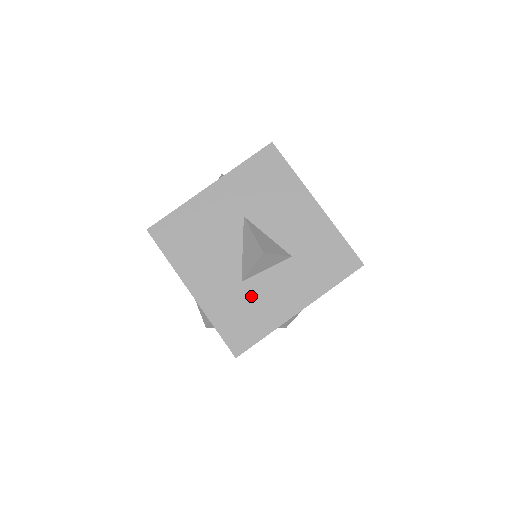
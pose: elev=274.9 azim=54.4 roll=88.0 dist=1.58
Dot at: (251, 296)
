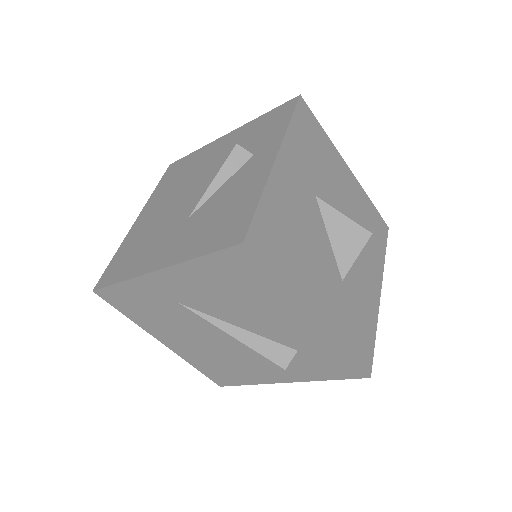
Dot at: (353, 295)
